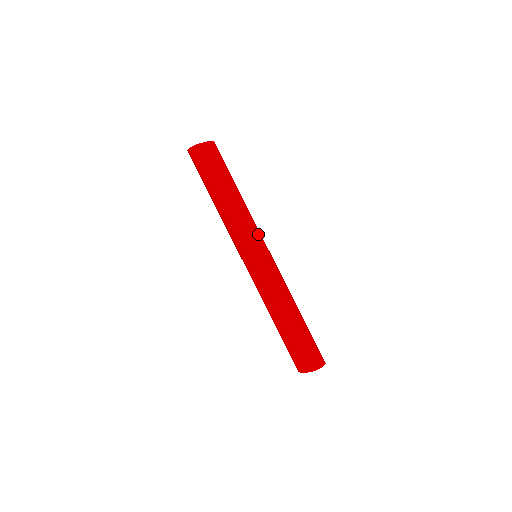
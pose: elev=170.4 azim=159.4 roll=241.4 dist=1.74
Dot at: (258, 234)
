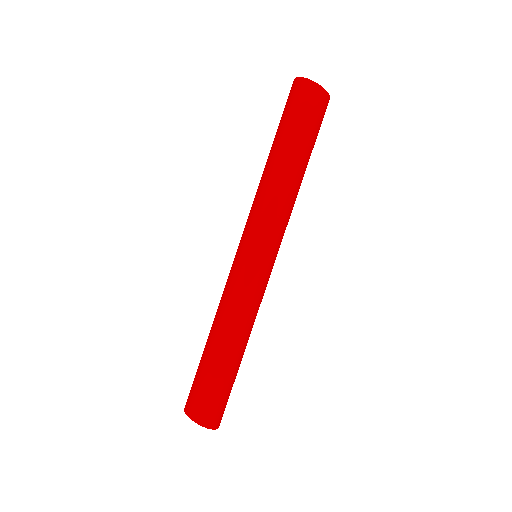
Dot at: occluded
